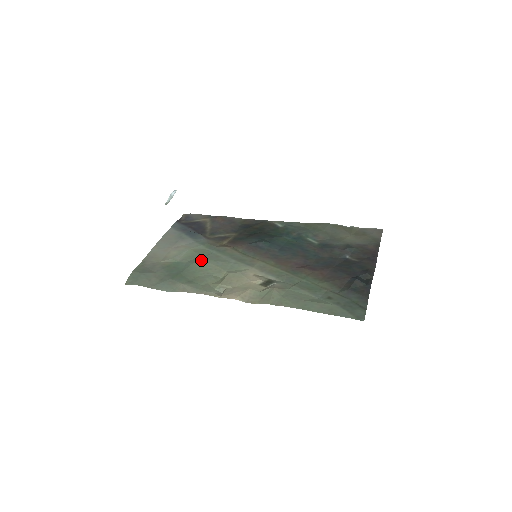
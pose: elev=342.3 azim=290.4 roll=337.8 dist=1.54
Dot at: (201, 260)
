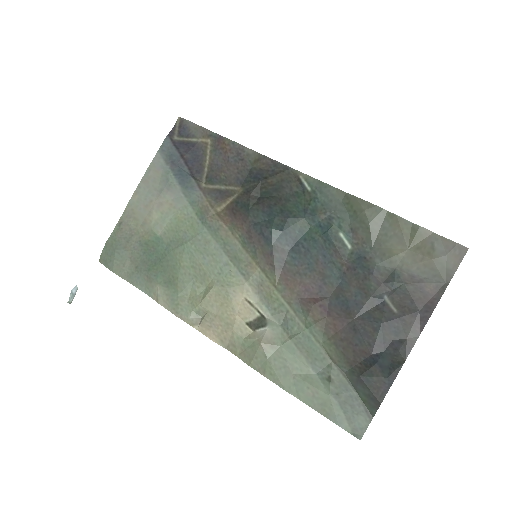
Dot at: (184, 247)
